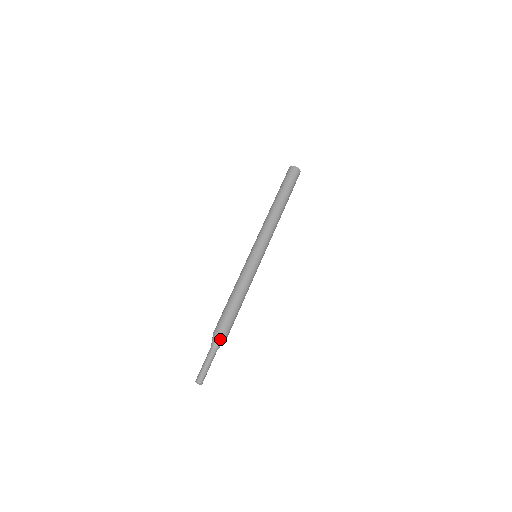
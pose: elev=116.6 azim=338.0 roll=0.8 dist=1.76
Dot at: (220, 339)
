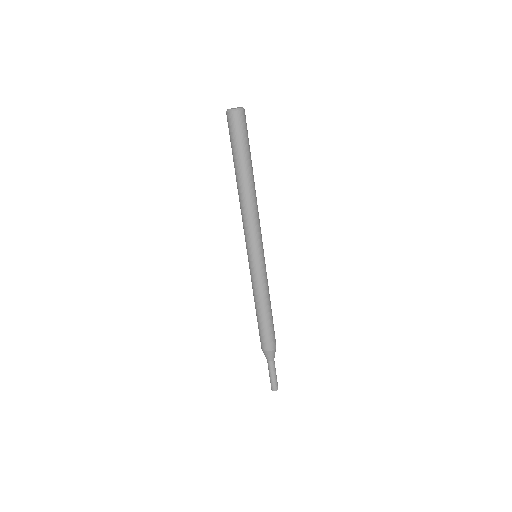
Dot at: (273, 353)
